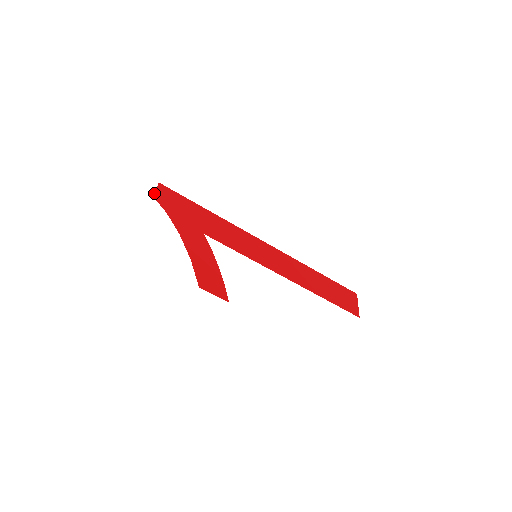
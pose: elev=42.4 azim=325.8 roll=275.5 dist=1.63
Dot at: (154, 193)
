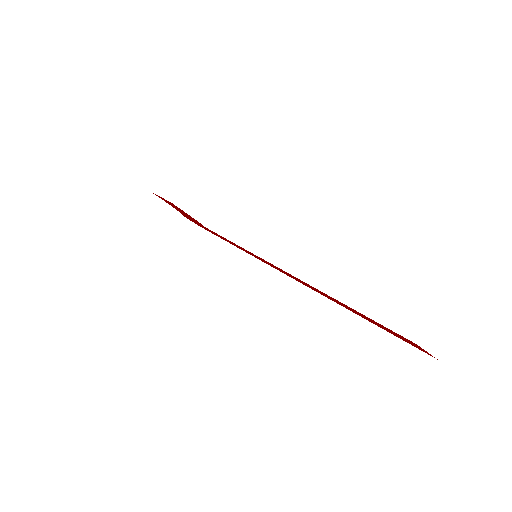
Dot at: occluded
